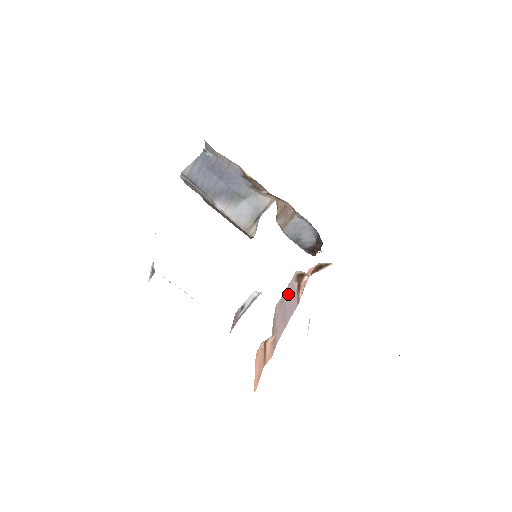
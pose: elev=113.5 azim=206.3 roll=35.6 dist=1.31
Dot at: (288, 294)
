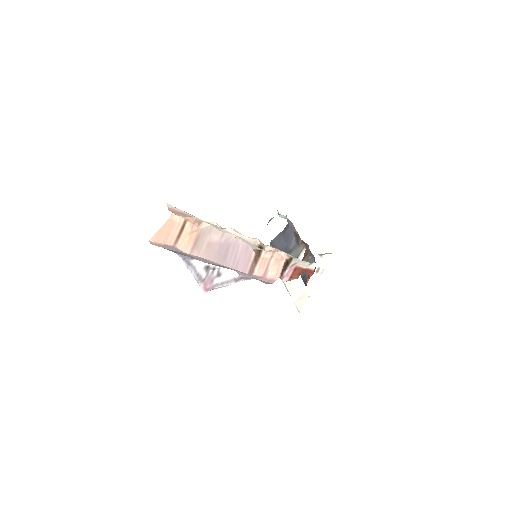
Dot at: (238, 247)
